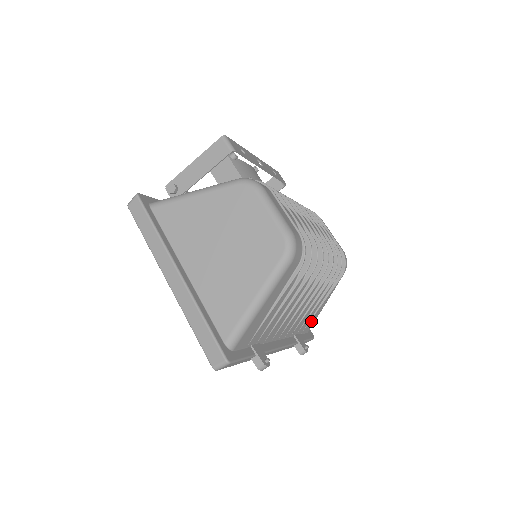
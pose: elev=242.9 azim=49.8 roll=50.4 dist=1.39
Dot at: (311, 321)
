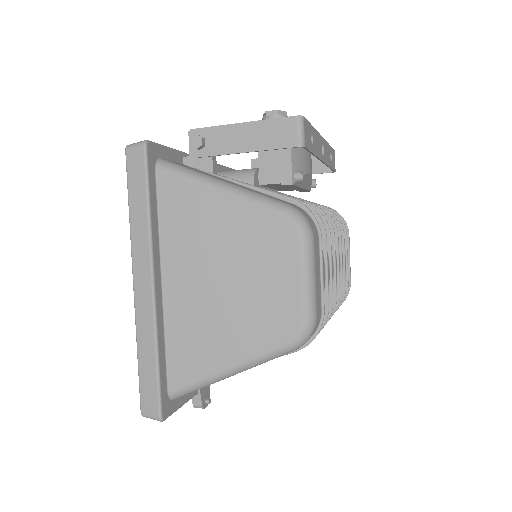
Dot at: occluded
